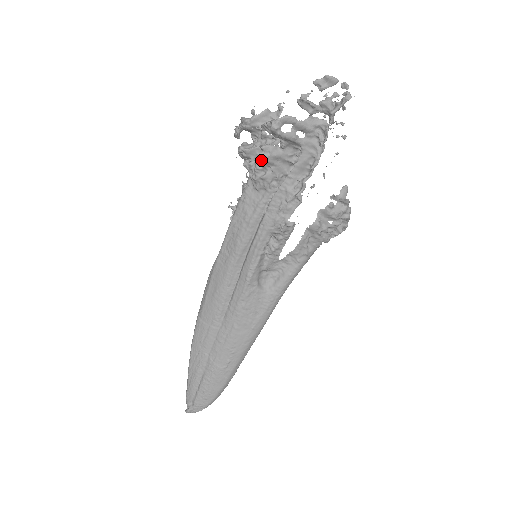
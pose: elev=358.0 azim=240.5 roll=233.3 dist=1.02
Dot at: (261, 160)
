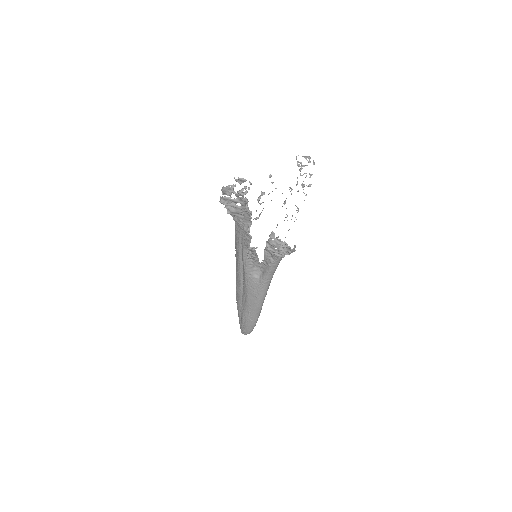
Dot at: (228, 213)
